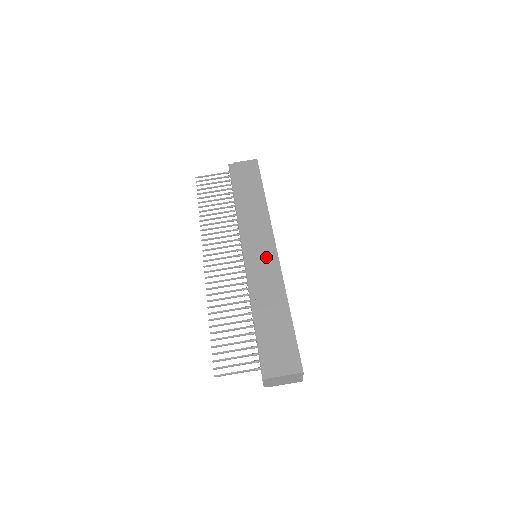
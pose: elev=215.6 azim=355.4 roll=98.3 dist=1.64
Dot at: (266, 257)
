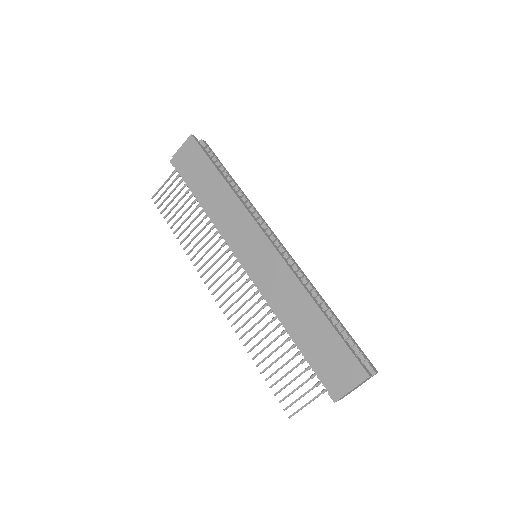
Dot at: (264, 257)
